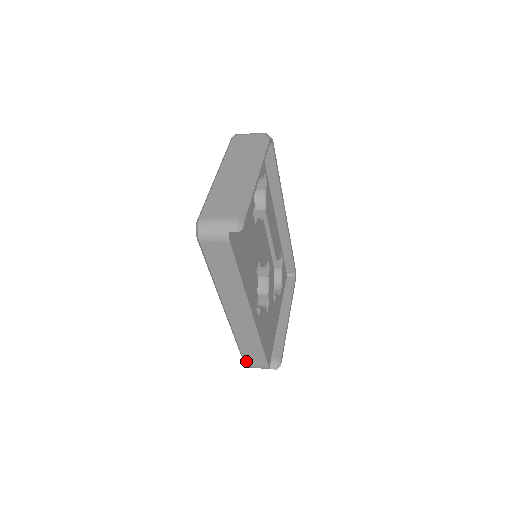
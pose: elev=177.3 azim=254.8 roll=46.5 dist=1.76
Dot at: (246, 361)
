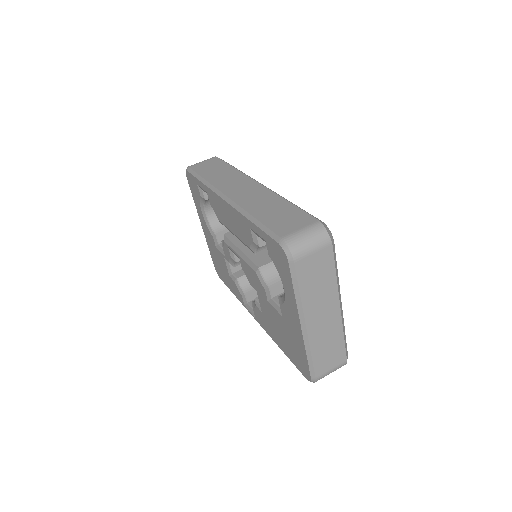
Dot at: occluded
